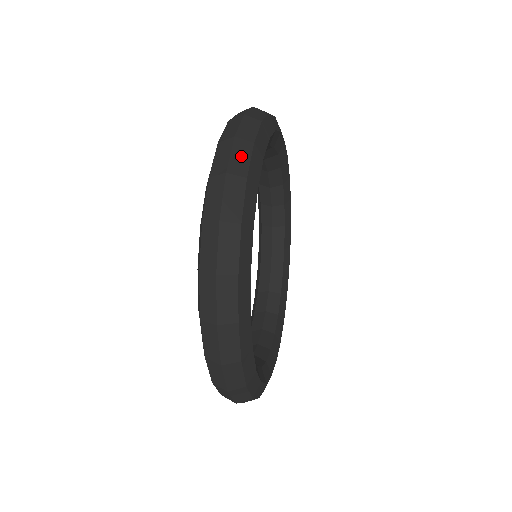
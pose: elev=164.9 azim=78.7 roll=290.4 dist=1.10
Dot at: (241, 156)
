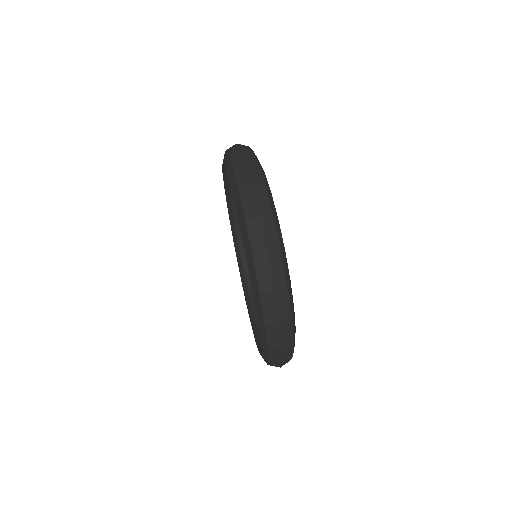
Dot at: (287, 361)
